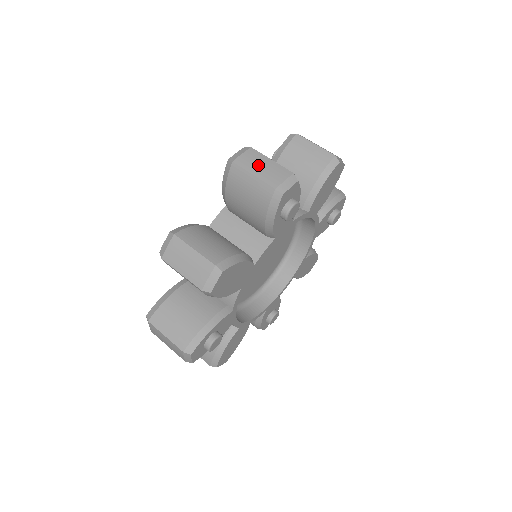
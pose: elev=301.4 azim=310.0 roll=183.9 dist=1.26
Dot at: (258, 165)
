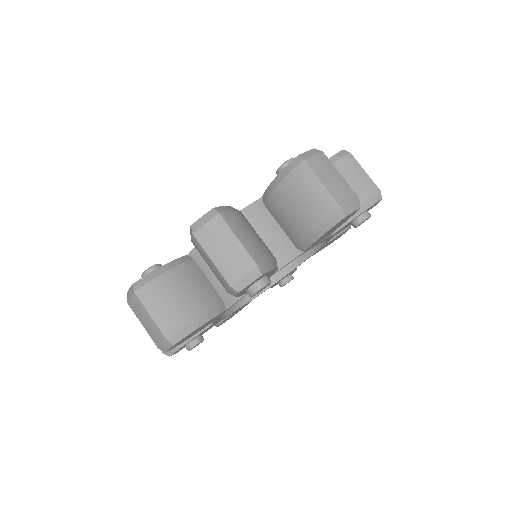
Dot at: (220, 246)
